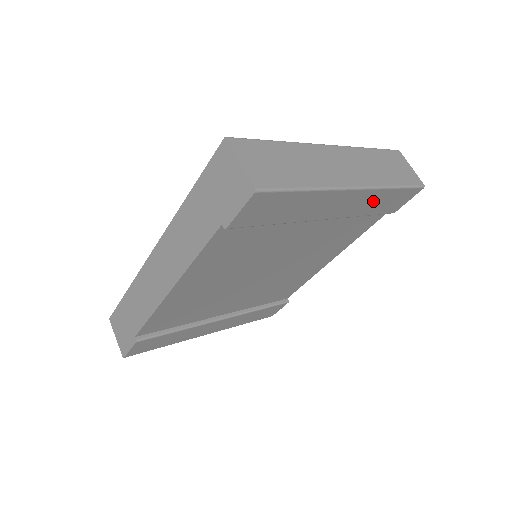
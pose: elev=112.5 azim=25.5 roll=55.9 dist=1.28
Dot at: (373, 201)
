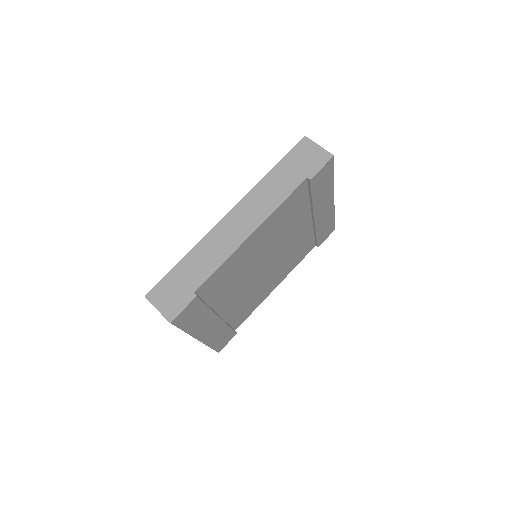
Dot at: (327, 220)
